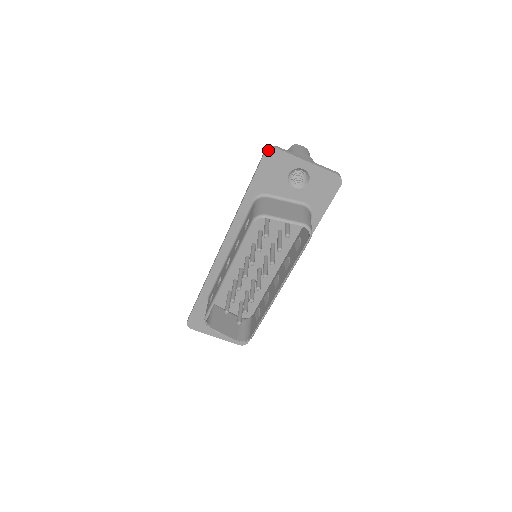
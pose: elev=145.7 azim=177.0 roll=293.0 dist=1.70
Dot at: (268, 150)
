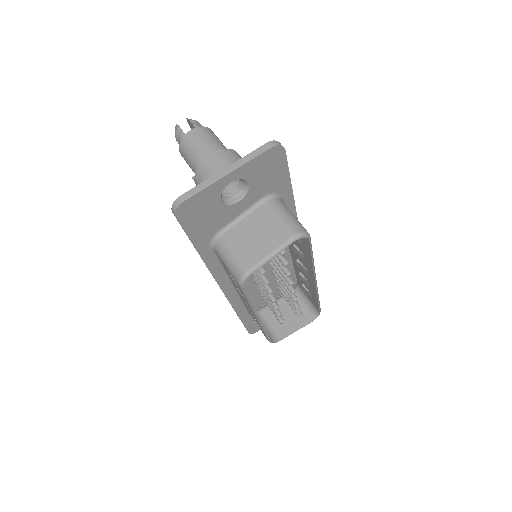
Dot at: (176, 212)
